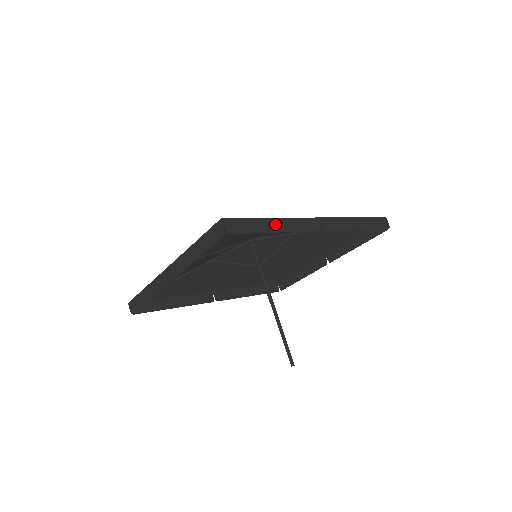
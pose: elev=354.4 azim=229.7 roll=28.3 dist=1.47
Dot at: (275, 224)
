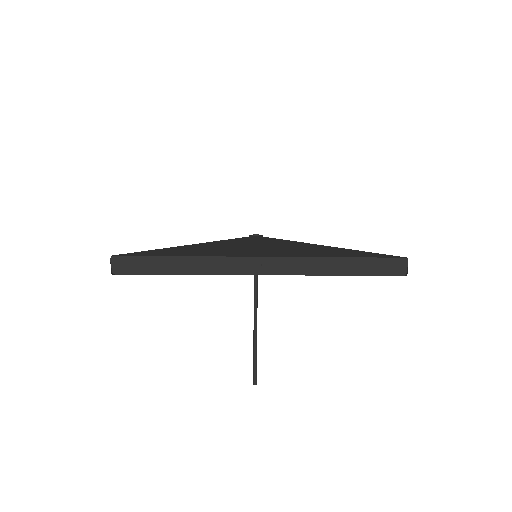
Dot at: (185, 264)
